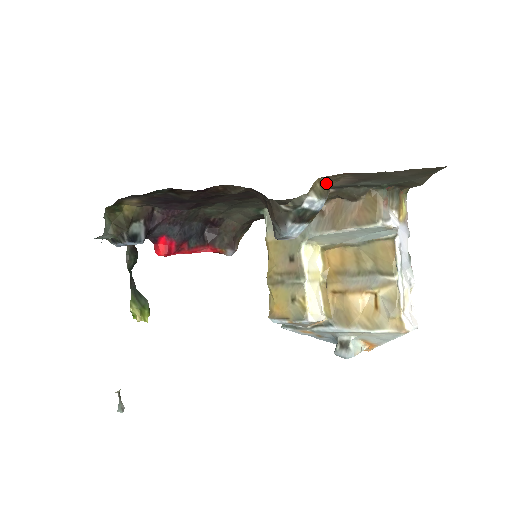
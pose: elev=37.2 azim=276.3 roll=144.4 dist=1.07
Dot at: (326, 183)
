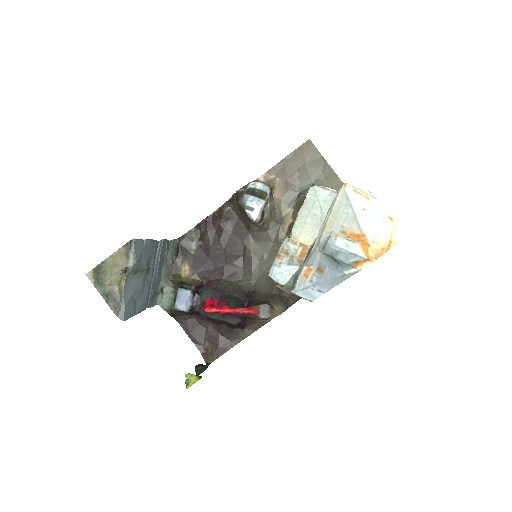
Dot at: occluded
